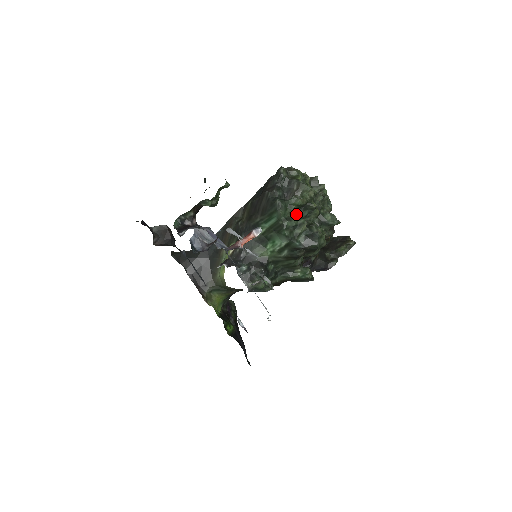
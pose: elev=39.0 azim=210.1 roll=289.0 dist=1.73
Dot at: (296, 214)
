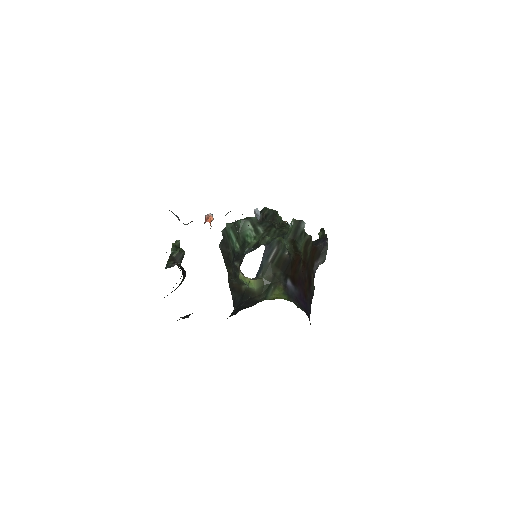
Dot at: occluded
